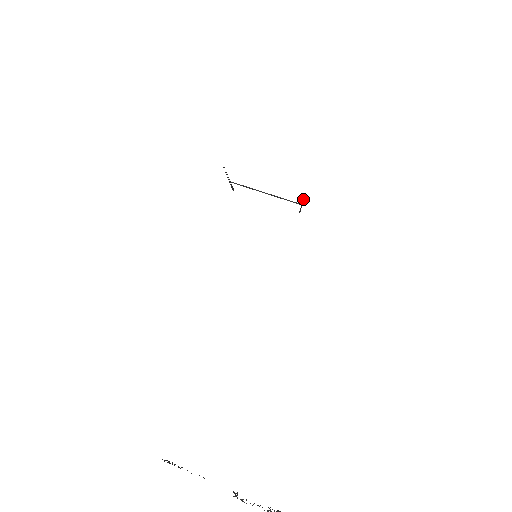
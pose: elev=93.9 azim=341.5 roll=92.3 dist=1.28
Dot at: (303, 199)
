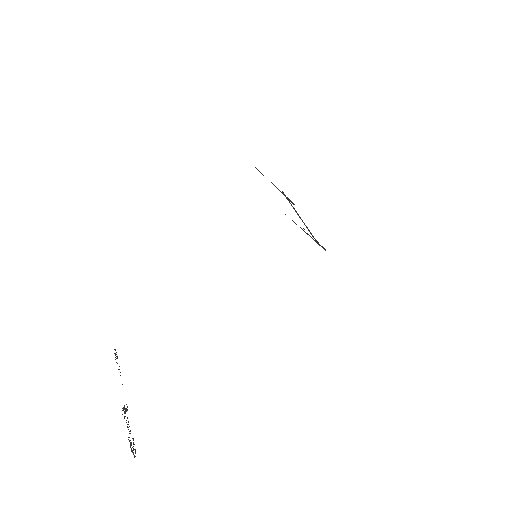
Dot at: occluded
